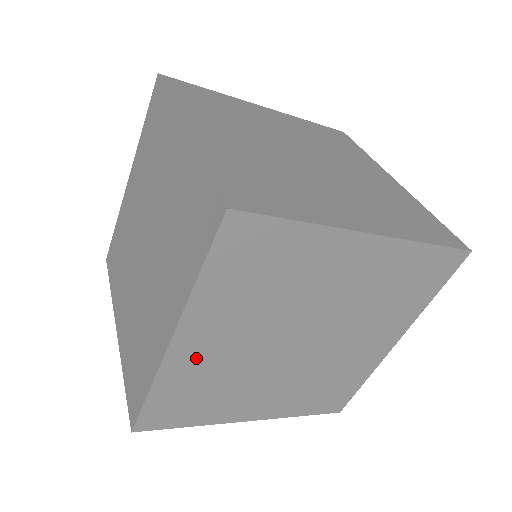
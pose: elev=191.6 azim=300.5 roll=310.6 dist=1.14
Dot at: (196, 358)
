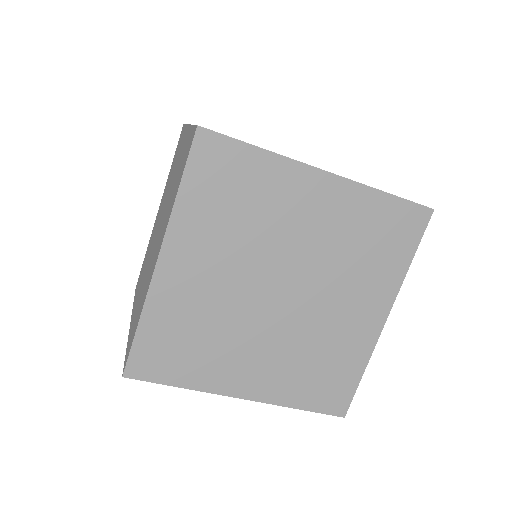
Dot at: (181, 287)
